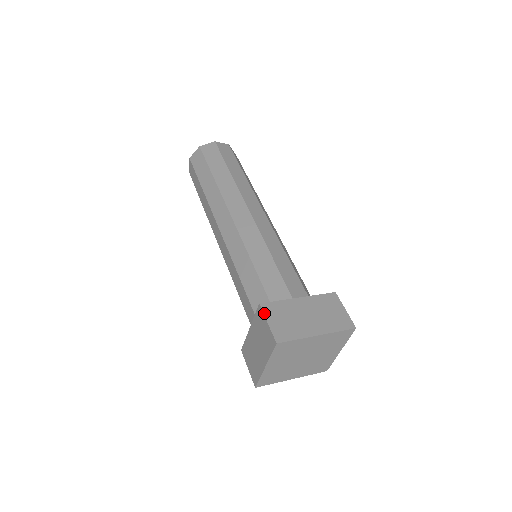
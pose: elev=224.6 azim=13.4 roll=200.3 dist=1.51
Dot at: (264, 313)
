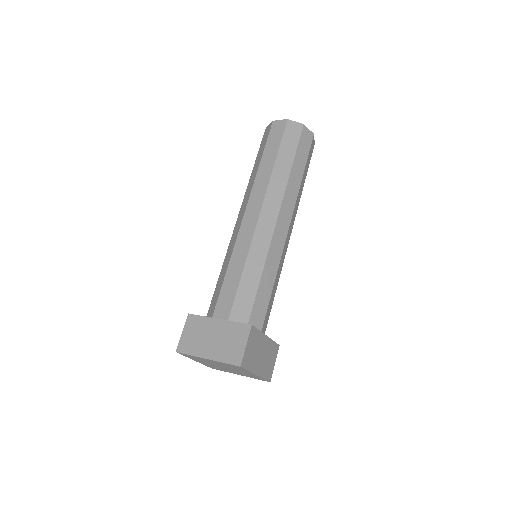
Dot at: (250, 335)
